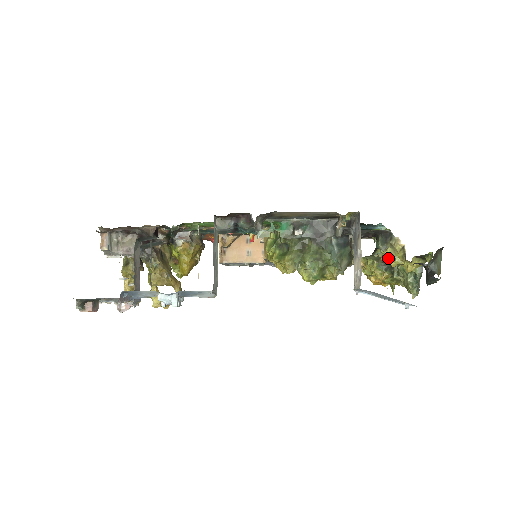
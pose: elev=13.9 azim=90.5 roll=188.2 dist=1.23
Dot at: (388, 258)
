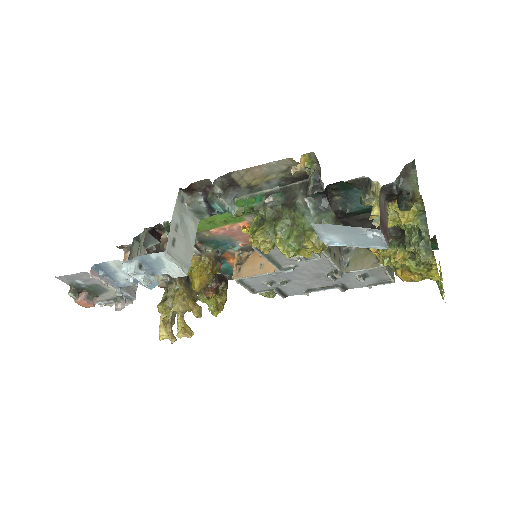
Dot at: (377, 214)
